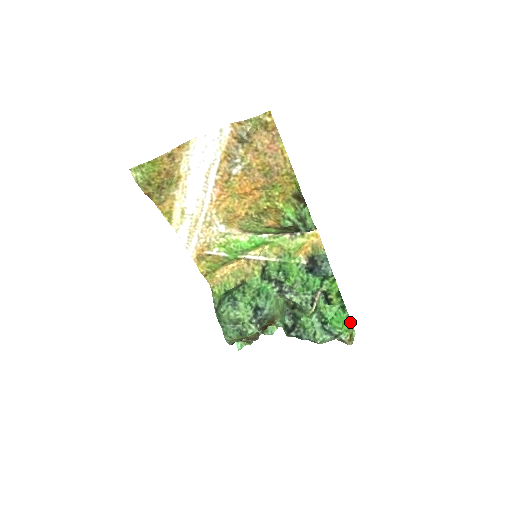
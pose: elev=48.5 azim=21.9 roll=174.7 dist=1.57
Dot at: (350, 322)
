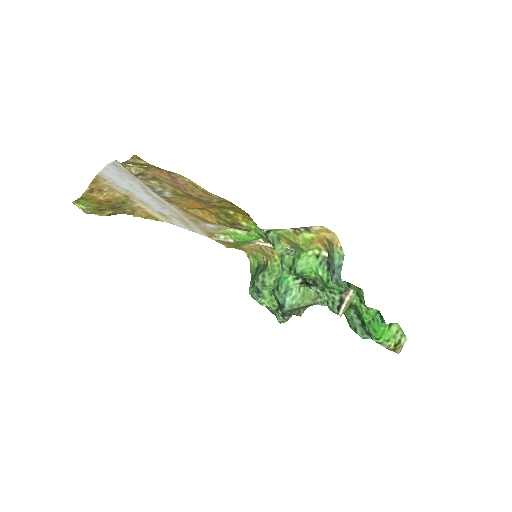
Dot at: (398, 326)
